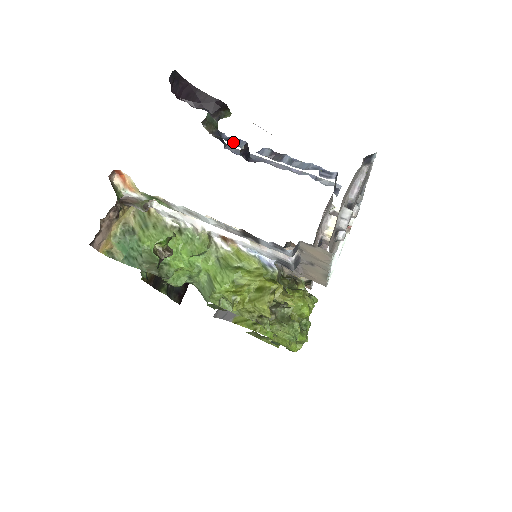
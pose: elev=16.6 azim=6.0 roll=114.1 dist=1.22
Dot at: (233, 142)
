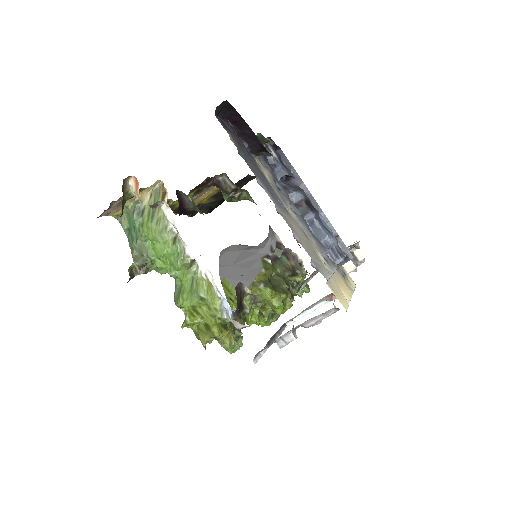
Dot at: (271, 171)
